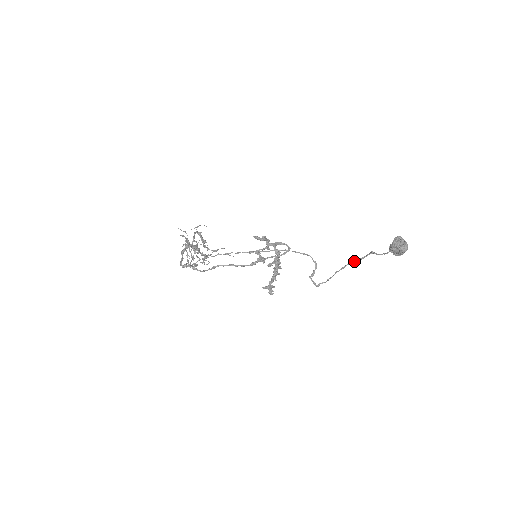
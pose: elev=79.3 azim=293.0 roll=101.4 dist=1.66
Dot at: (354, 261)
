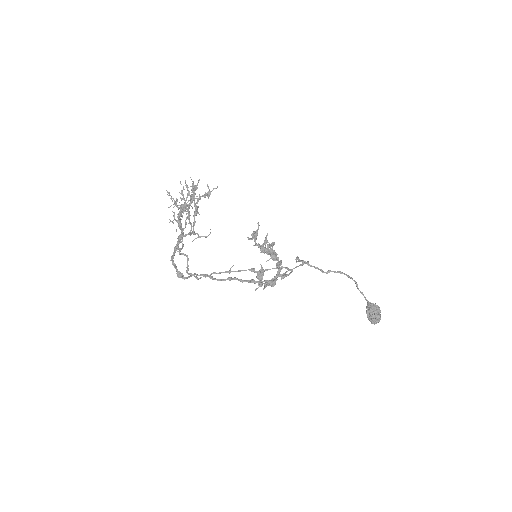
Dot at: (340, 273)
